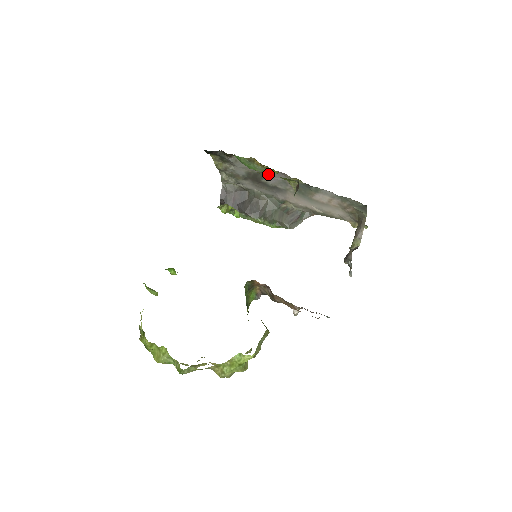
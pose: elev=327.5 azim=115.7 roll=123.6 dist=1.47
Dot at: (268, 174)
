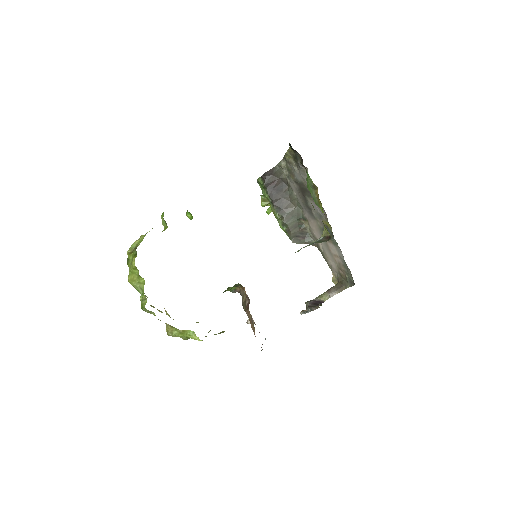
Dot at: occluded
